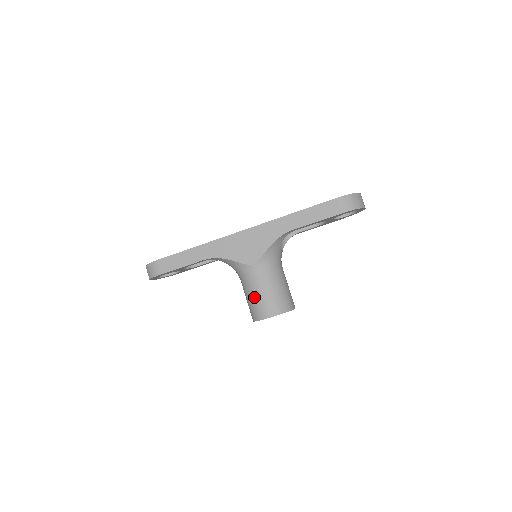
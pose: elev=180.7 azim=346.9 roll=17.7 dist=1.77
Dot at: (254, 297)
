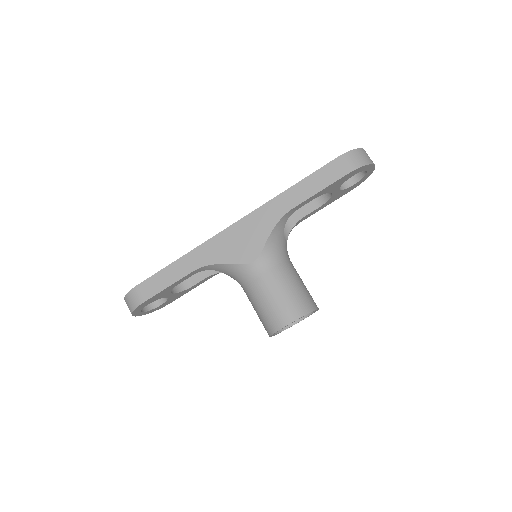
Dot at: (264, 303)
